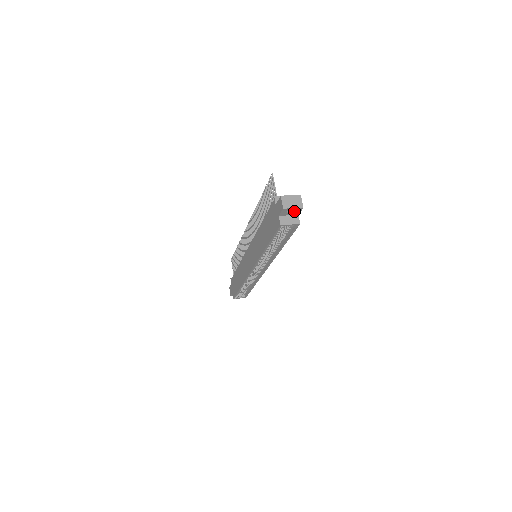
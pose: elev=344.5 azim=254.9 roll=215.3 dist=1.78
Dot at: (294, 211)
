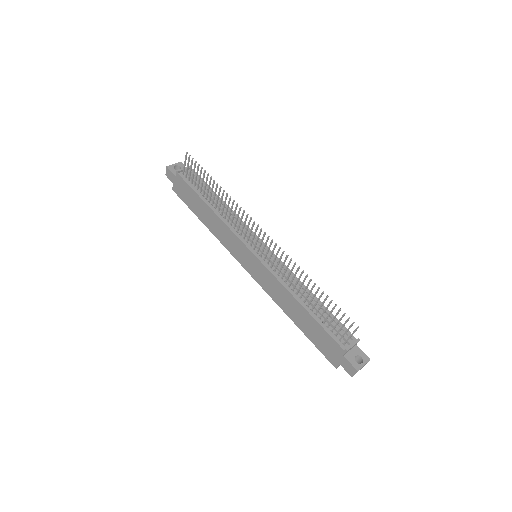
Dot at: occluded
